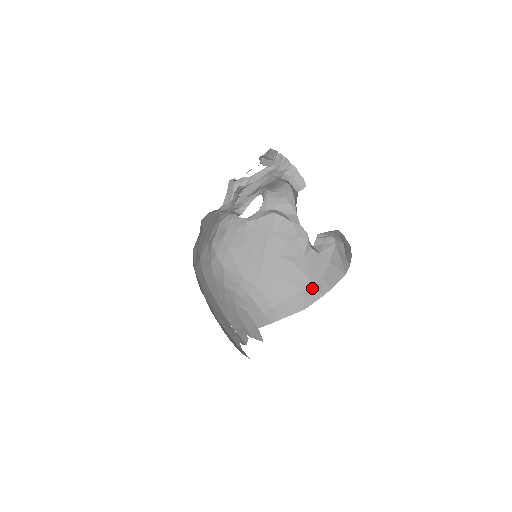
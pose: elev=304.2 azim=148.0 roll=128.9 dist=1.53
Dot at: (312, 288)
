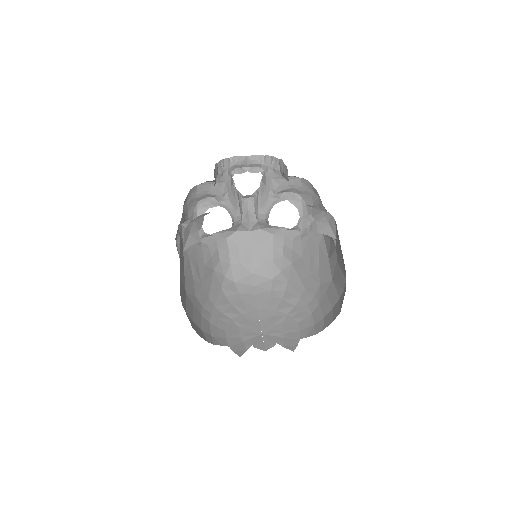
Dot at: (345, 284)
